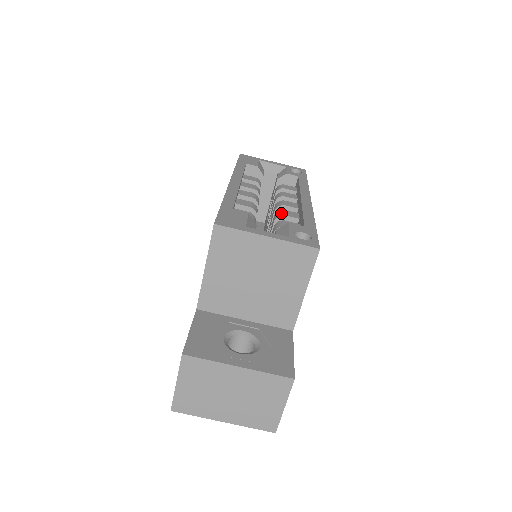
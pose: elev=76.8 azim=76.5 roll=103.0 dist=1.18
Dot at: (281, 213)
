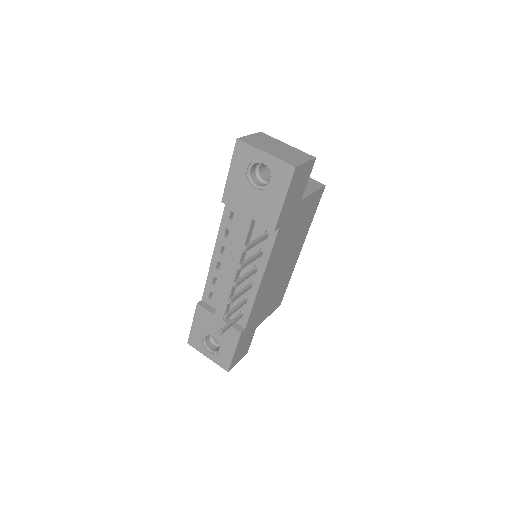
Dot at: occluded
